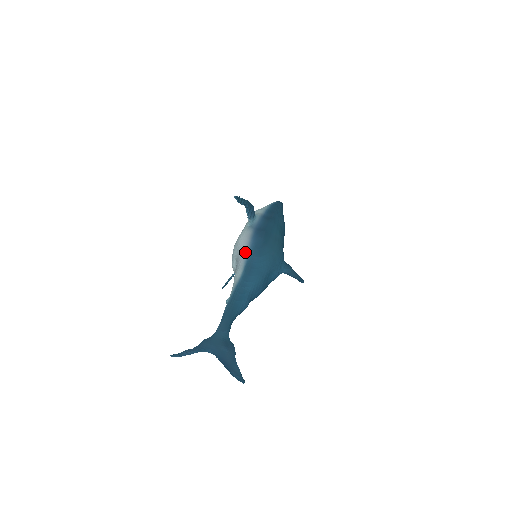
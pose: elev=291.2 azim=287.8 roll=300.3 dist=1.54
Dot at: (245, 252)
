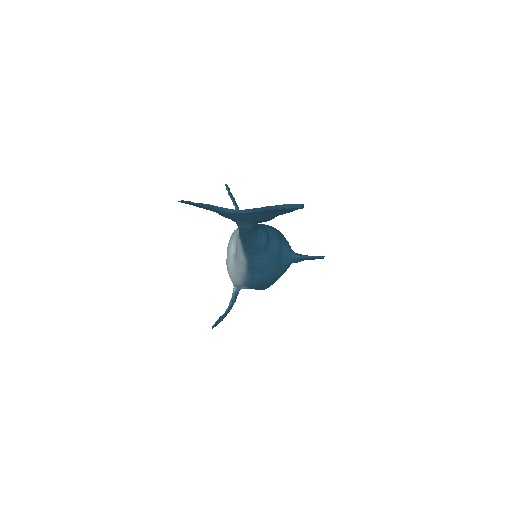
Dot at: occluded
